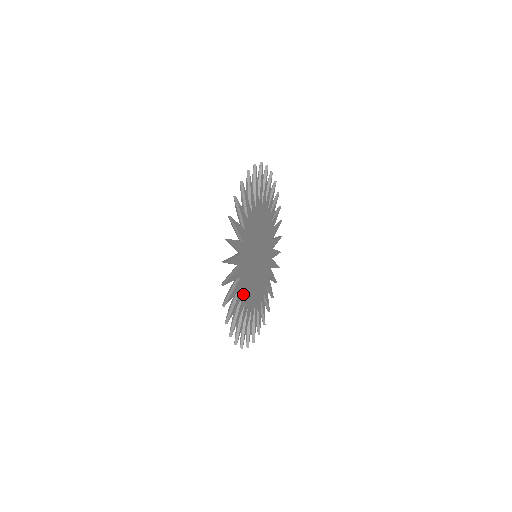
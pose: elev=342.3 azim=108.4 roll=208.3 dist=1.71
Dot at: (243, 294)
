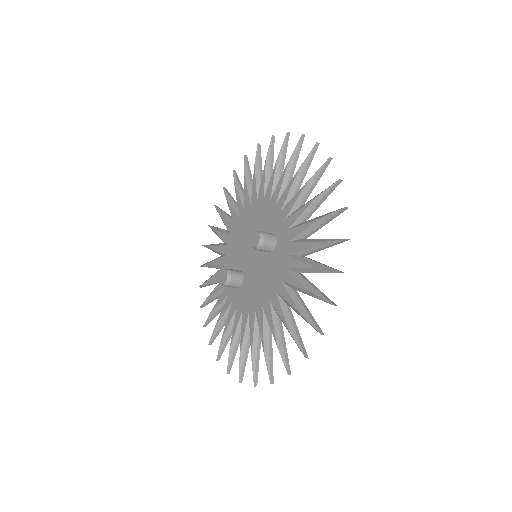
Dot at: occluded
